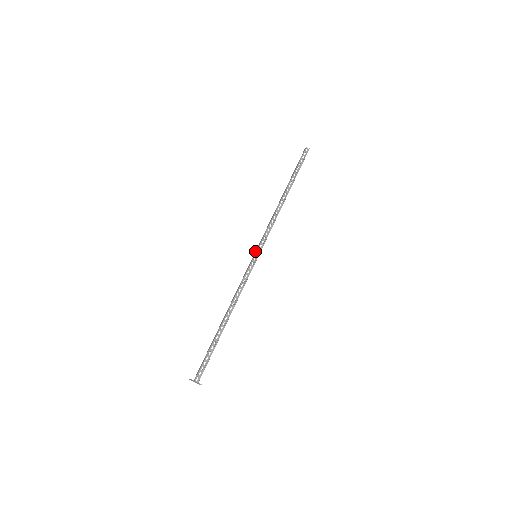
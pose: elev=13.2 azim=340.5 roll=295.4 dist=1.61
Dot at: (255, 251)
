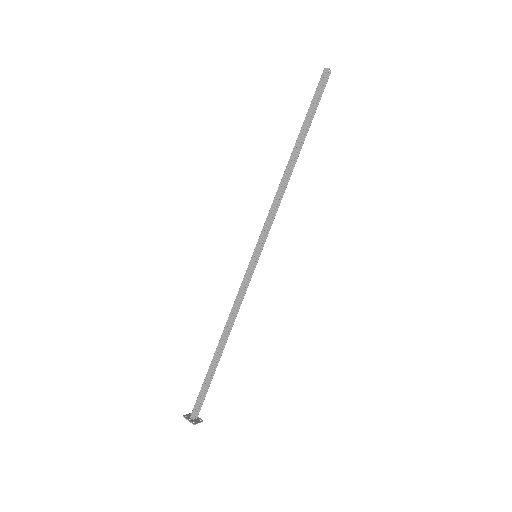
Dot at: (254, 249)
